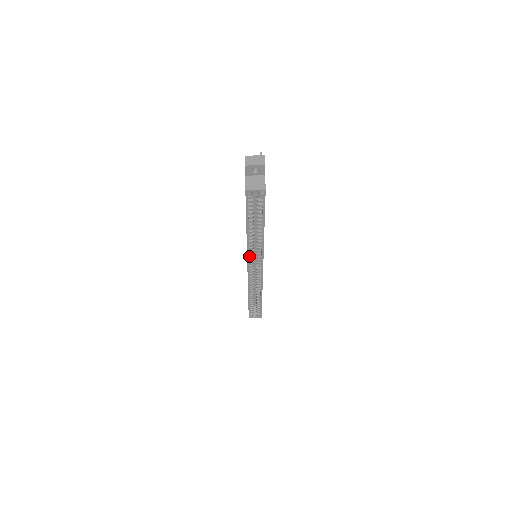
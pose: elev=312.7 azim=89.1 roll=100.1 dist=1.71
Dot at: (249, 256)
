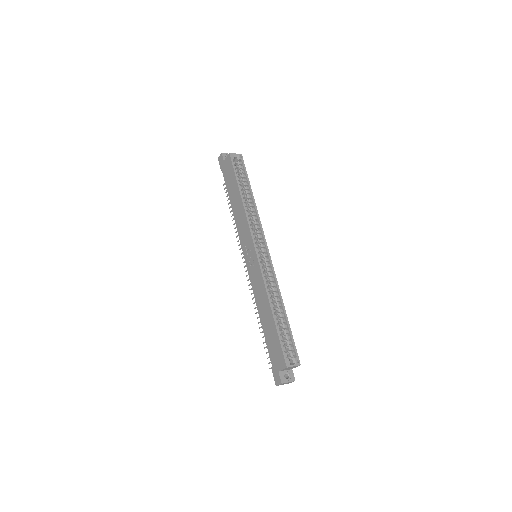
Dot at: (251, 236)
